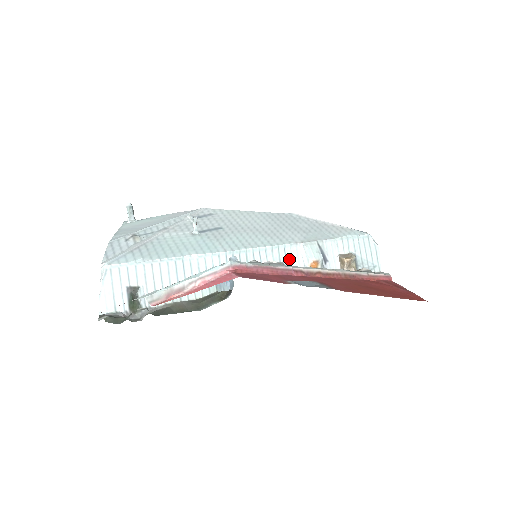
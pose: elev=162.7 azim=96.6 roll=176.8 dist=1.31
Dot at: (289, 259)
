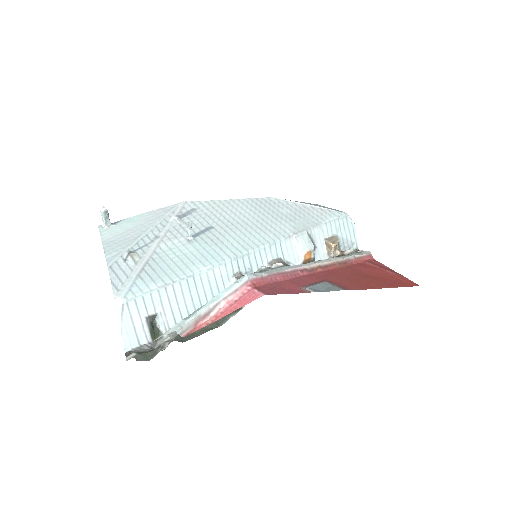
Dot at: (285, 253)
